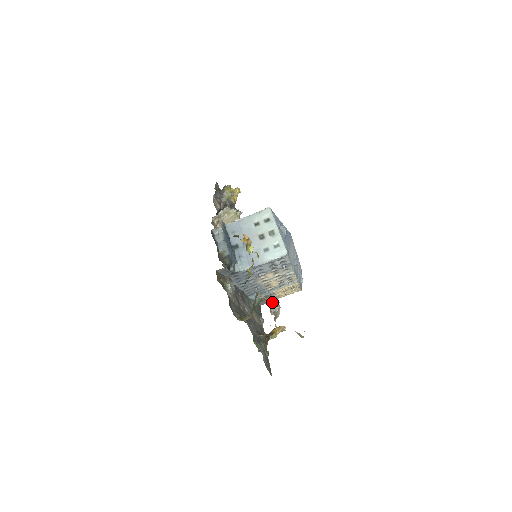
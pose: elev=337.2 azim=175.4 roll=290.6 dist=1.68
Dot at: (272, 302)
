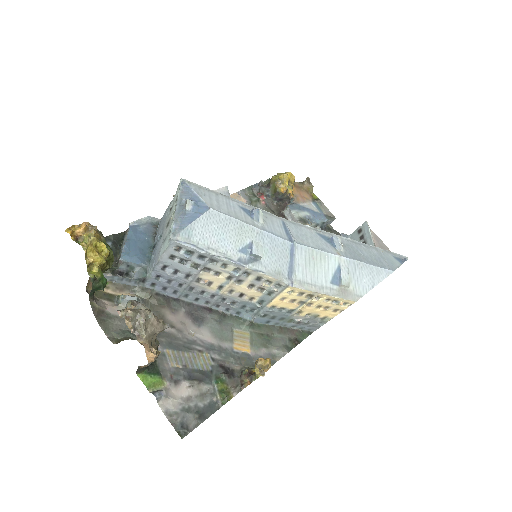
Dot at: (135, 313)
